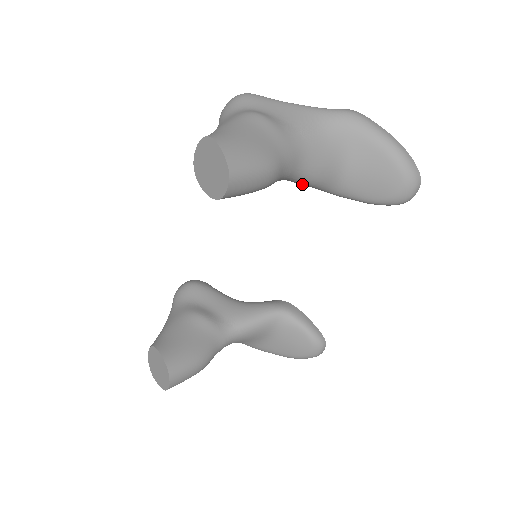
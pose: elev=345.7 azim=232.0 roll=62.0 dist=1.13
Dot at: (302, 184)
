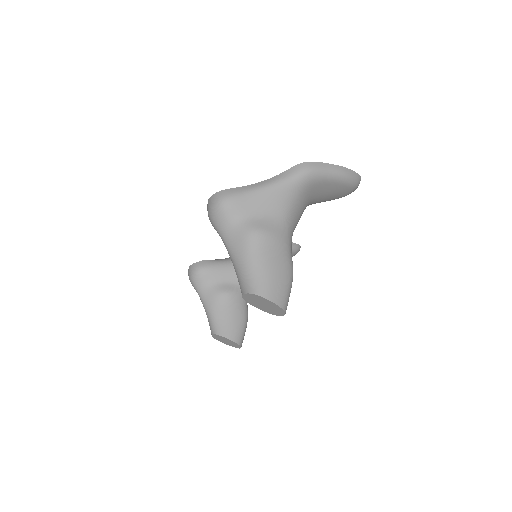
Dot at: occluded
